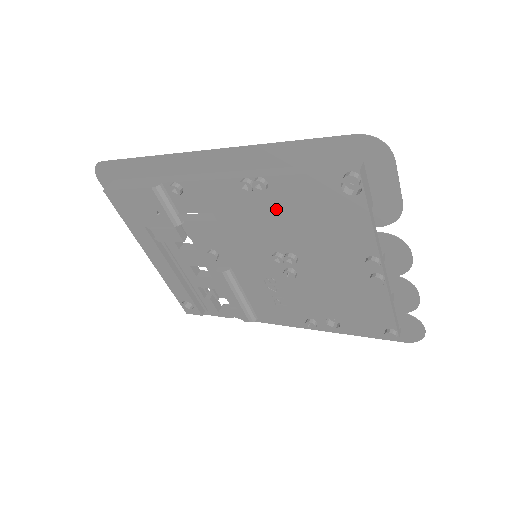
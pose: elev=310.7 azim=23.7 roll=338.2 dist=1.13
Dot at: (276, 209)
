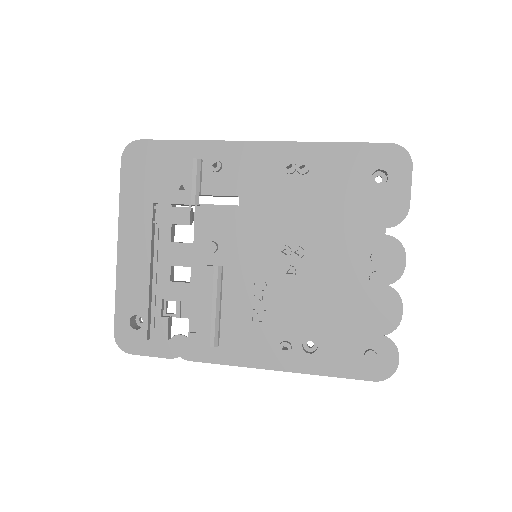
Dot at: (306, 196)
